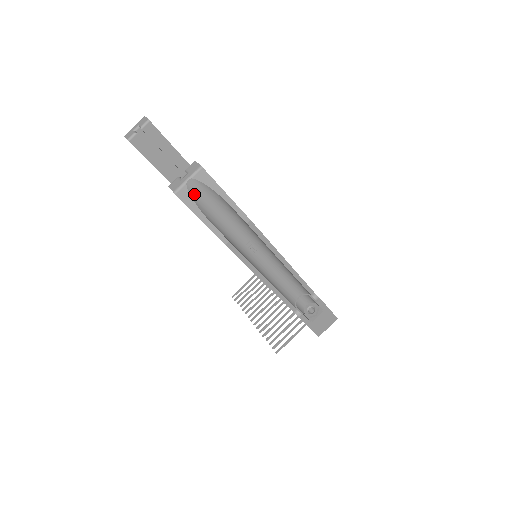
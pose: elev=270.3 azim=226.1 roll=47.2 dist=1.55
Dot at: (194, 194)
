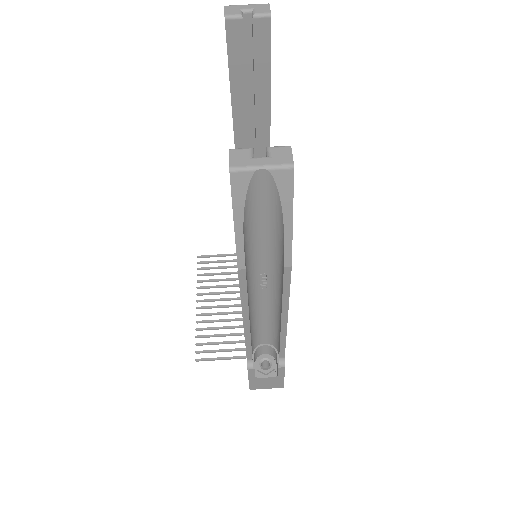
Dot at: (253, 189)
